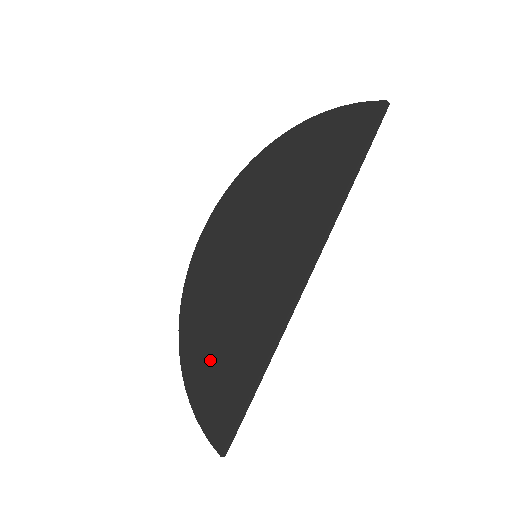
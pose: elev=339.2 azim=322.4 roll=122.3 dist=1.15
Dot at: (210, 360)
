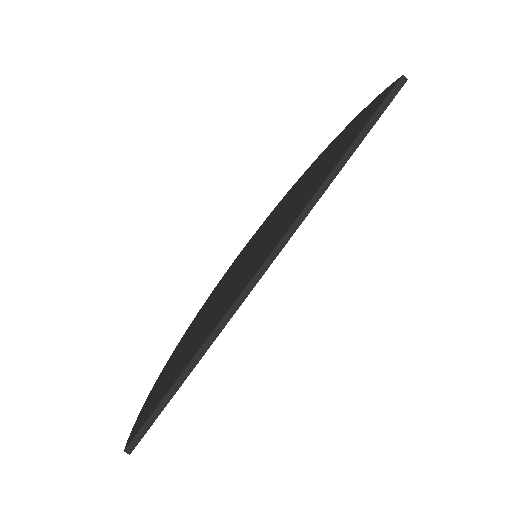
Dot at: (178, 357)
